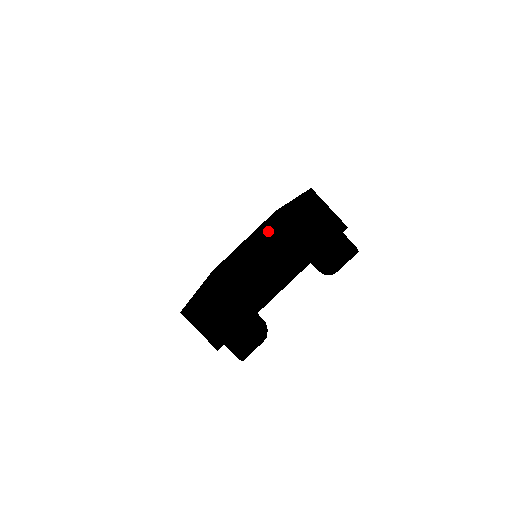
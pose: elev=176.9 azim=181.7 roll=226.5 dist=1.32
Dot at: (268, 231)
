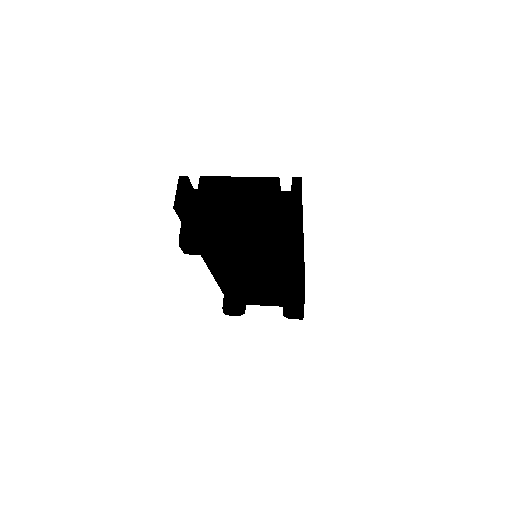
Dot at: (259, 178)
